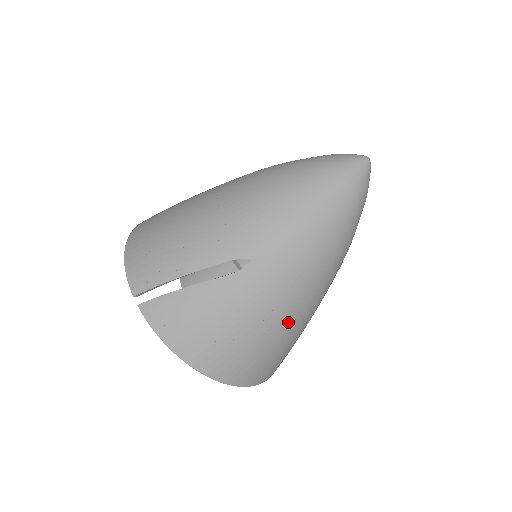
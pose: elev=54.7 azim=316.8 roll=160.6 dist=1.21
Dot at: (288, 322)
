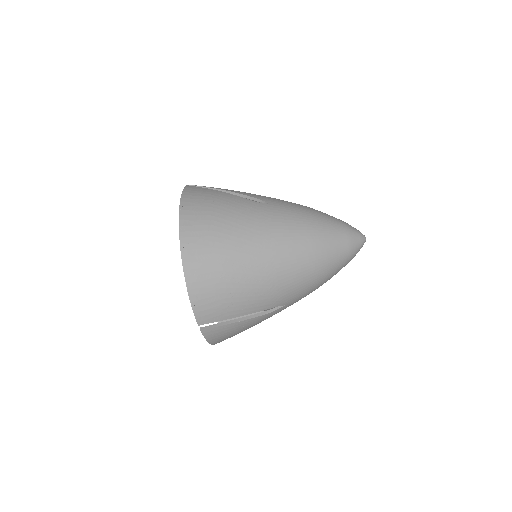
Dot at: occluded
